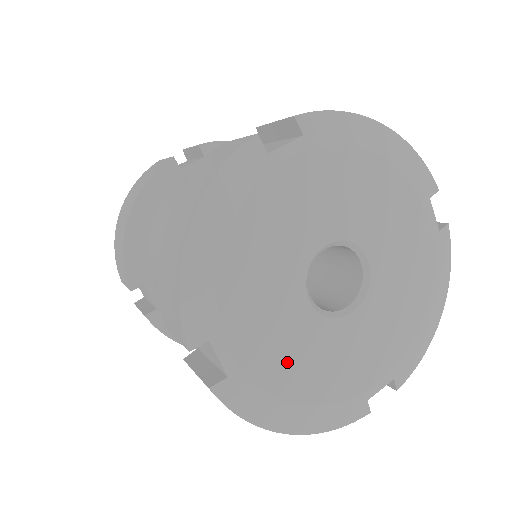
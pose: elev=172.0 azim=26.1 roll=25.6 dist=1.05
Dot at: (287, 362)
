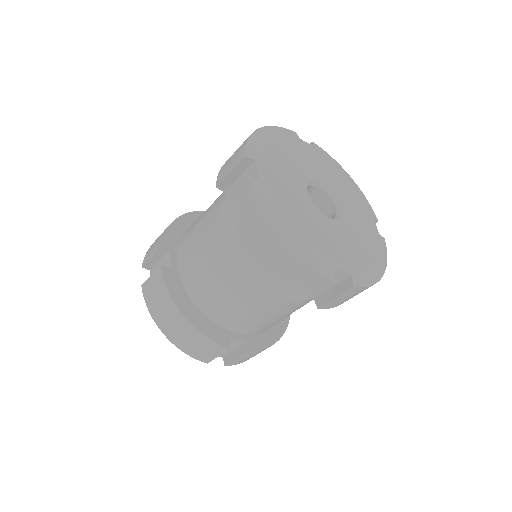
Dot at: (291, 202)
